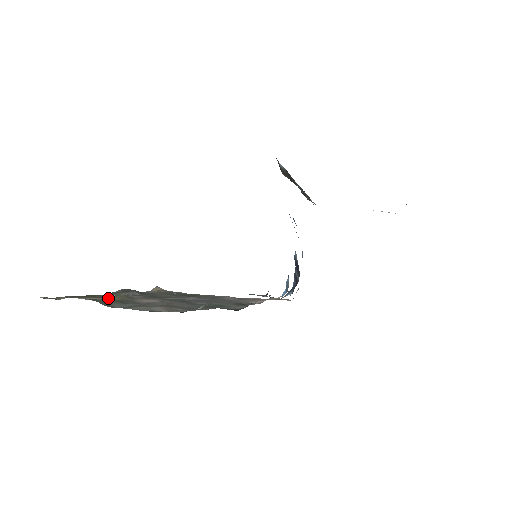
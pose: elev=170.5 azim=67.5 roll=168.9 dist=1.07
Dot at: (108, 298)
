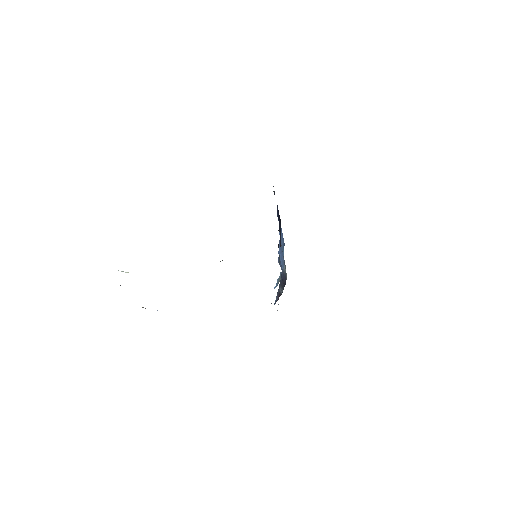
Dot at: occluded
